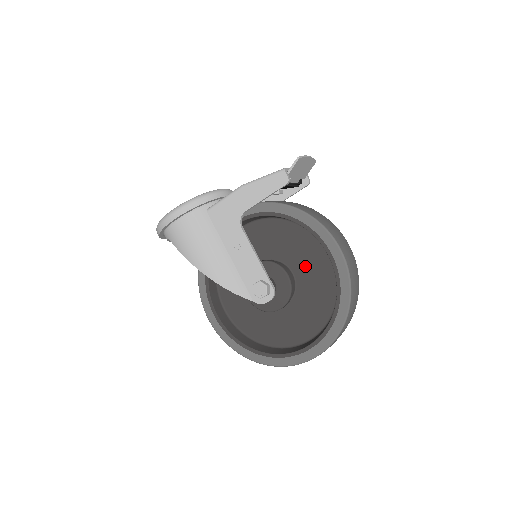
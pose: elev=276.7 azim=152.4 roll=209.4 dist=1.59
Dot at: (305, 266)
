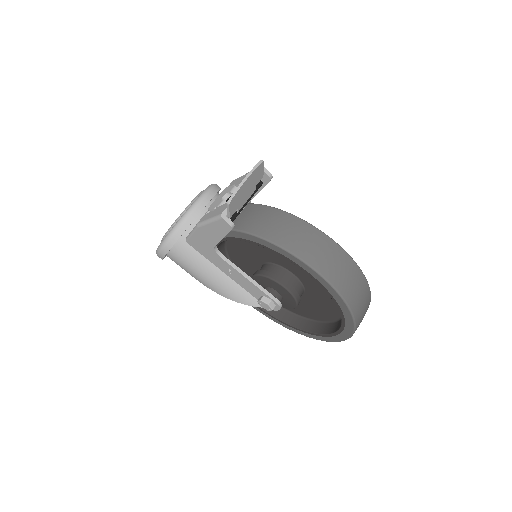
Dot at: (300, 270)
